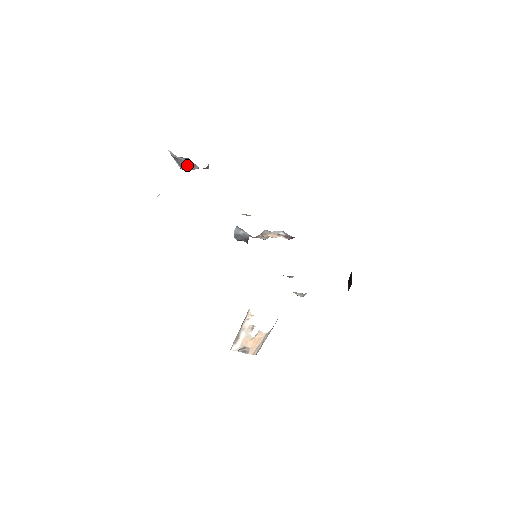
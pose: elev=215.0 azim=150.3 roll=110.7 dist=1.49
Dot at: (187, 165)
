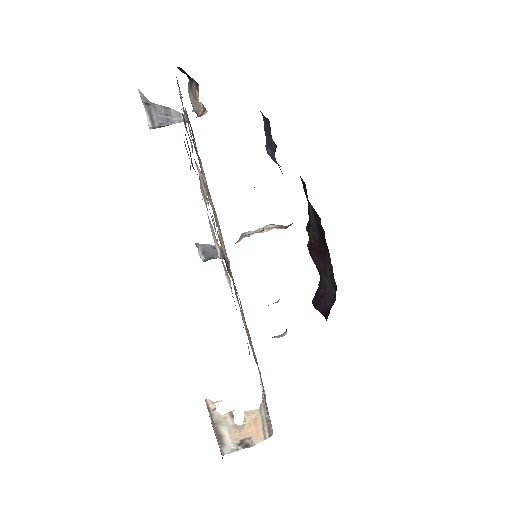
Dot at: (165, 116)
